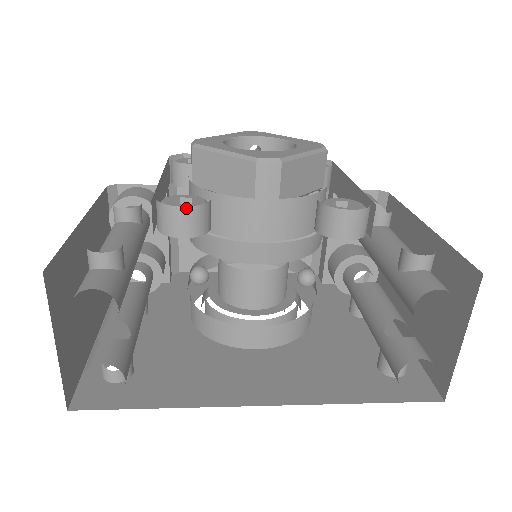
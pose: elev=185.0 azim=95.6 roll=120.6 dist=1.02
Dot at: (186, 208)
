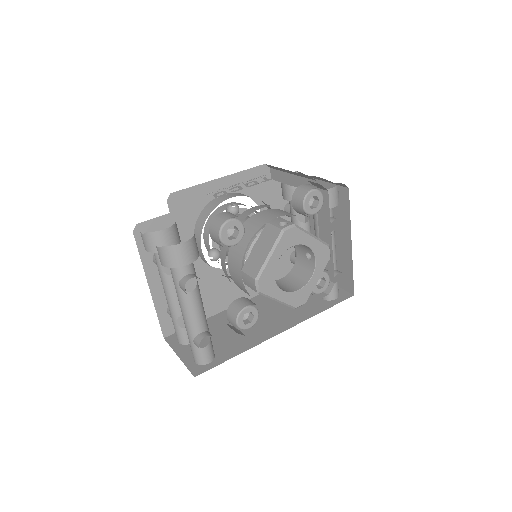
Dot at: (253, 330)
